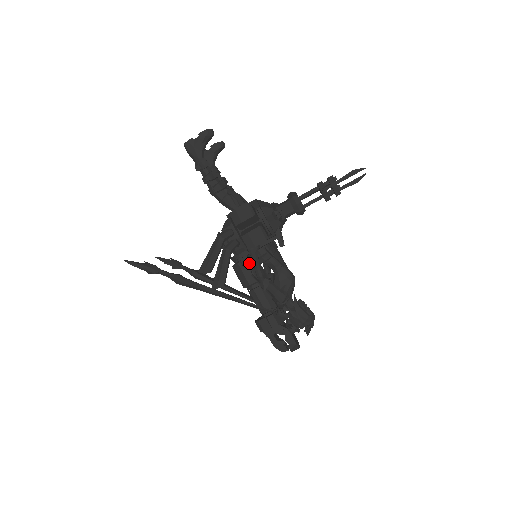
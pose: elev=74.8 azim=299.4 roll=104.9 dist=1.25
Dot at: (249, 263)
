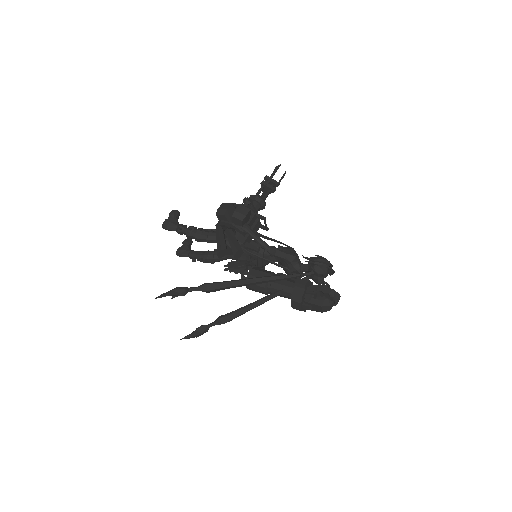
Dot at: (252, 246)
